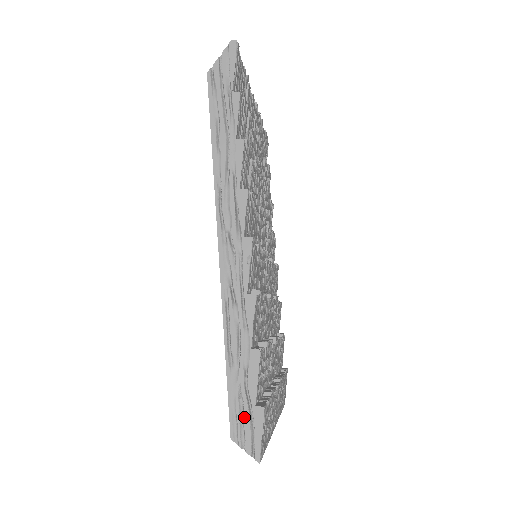
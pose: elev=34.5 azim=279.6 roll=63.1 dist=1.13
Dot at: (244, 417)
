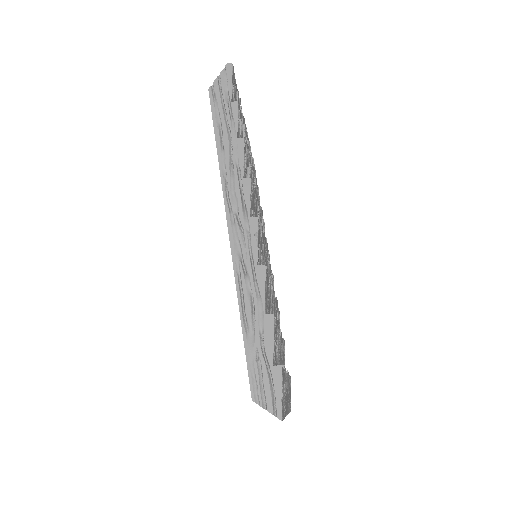
Dot at: (263, 378)
